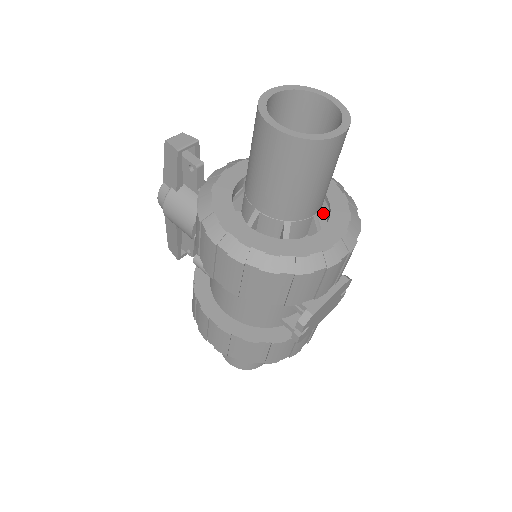
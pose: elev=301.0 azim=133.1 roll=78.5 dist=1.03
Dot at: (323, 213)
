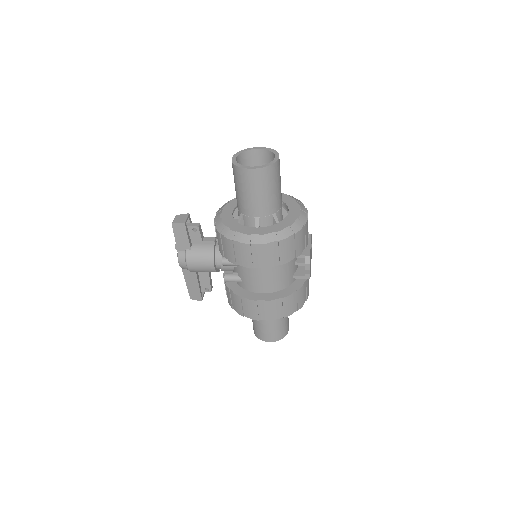
Dot at: occluded
